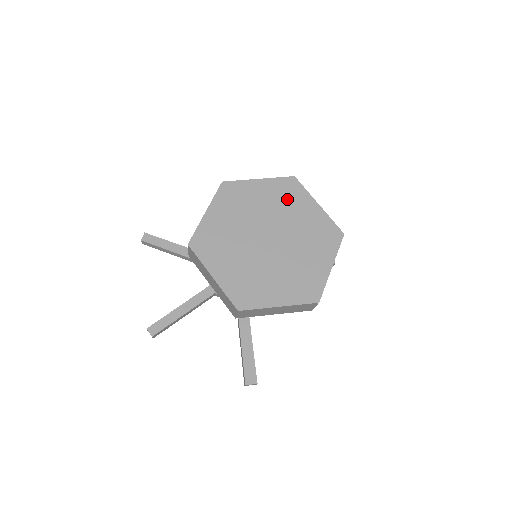
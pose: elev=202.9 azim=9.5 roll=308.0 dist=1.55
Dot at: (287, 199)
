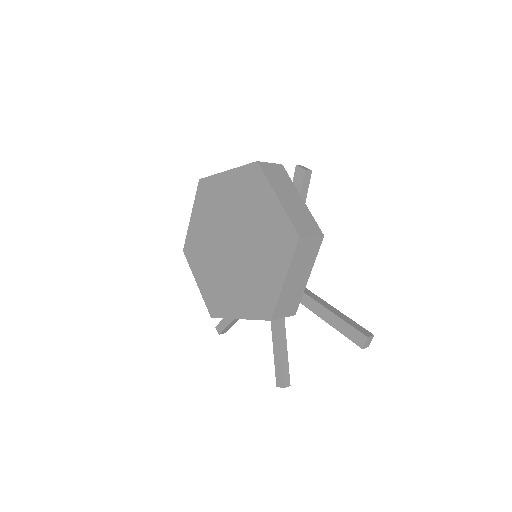
Dot at: (212, 201)
